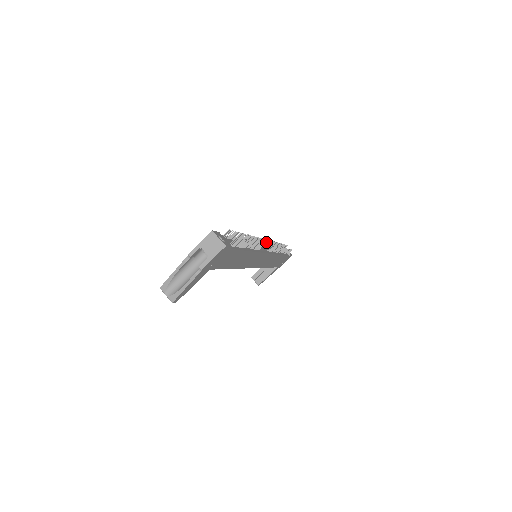
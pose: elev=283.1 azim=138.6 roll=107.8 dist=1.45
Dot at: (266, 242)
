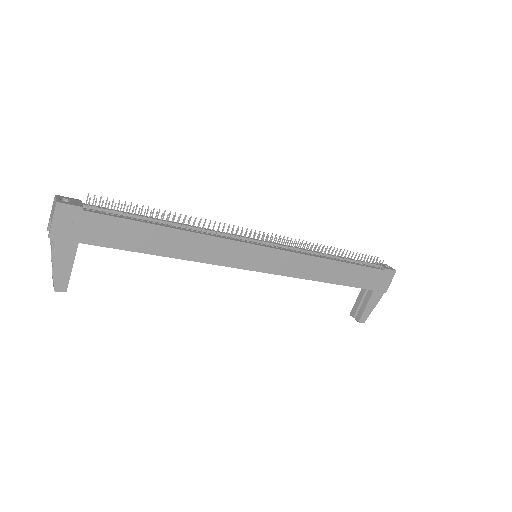
Dot at: (266, 236)
